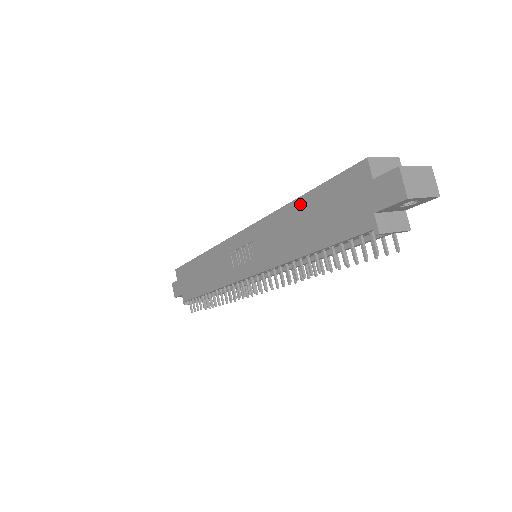
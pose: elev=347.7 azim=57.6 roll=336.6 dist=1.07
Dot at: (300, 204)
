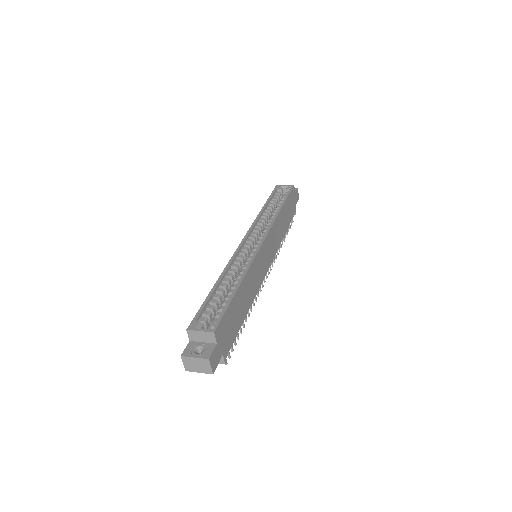
Dot at: (215, 289)
